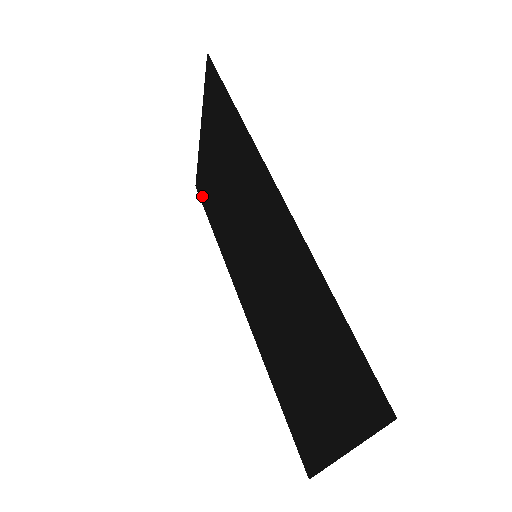
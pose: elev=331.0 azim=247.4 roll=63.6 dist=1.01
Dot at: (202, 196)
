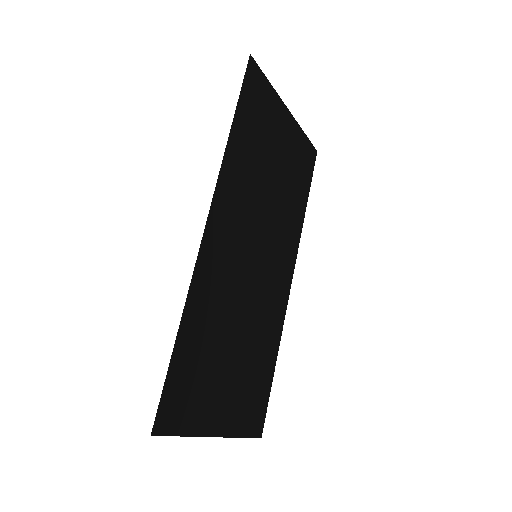
Dot at: (309, 166)
